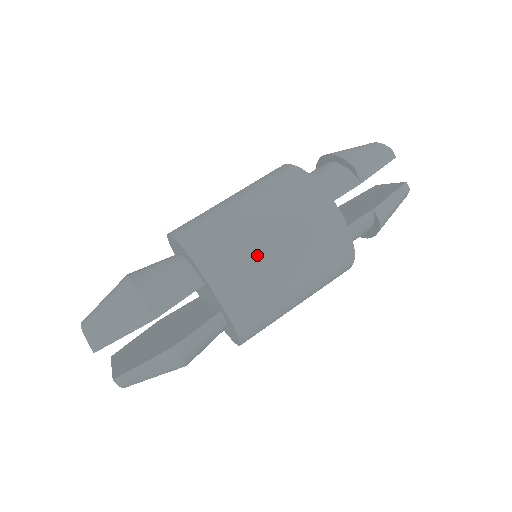
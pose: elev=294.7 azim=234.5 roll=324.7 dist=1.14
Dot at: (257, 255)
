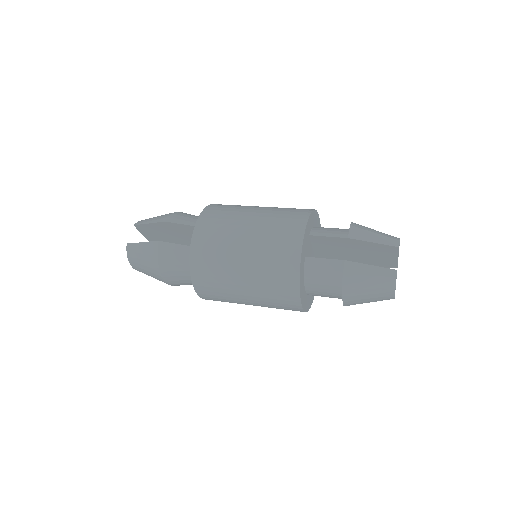
Dot at: (235, 220)
